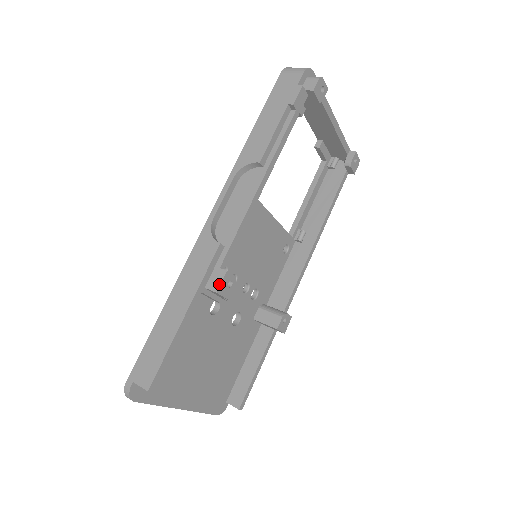
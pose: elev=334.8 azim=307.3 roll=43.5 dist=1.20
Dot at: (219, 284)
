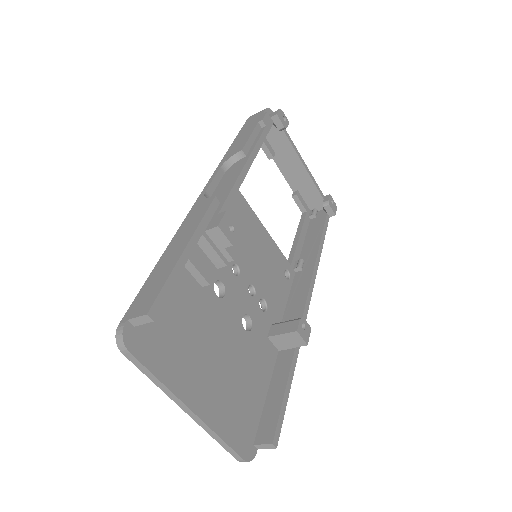
Dot at: (219, 220)
